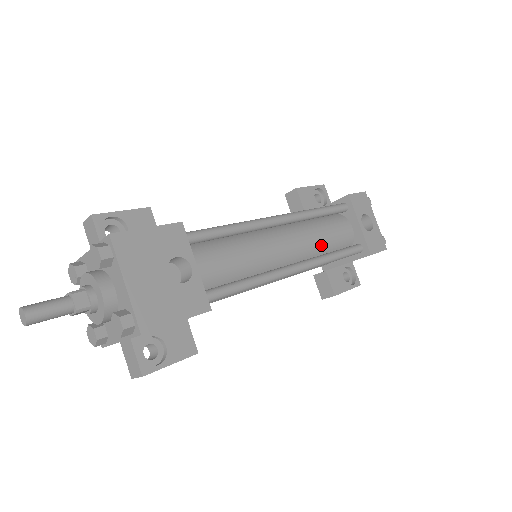
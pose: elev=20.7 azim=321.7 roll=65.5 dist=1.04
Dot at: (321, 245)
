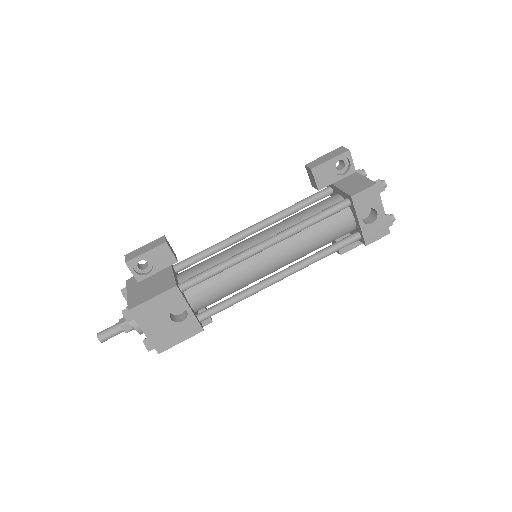
Dot at: (313, 247)
